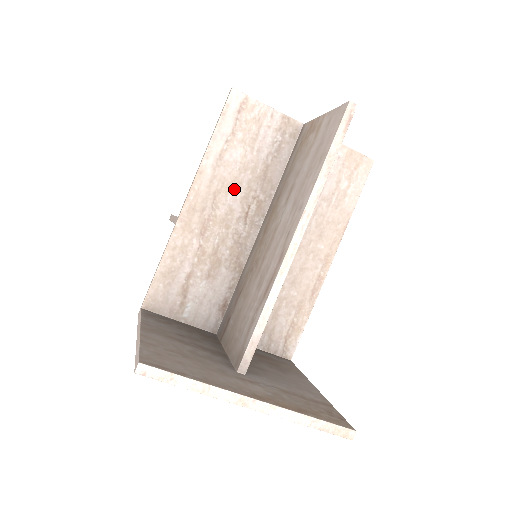
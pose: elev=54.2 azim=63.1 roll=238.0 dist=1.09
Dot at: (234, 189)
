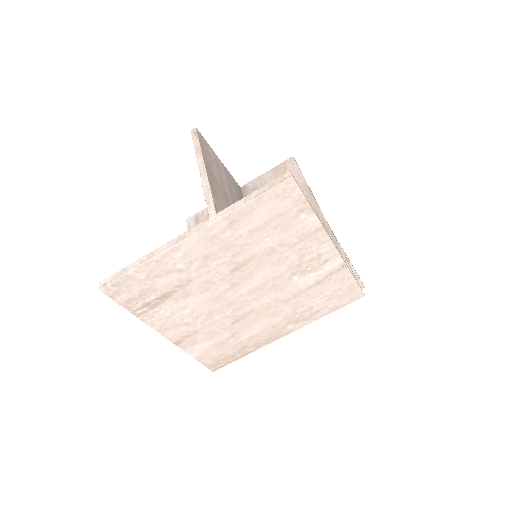
Dot at: occluded
